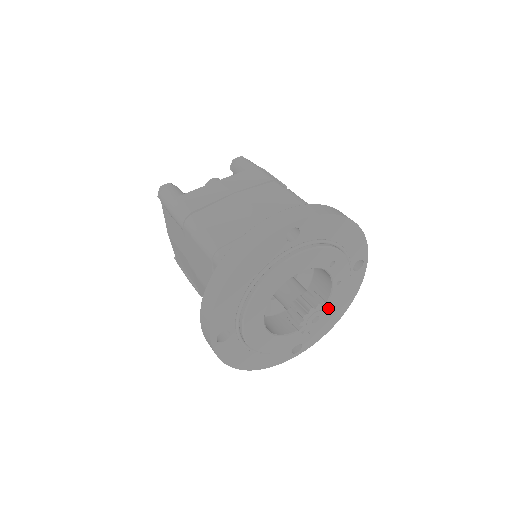
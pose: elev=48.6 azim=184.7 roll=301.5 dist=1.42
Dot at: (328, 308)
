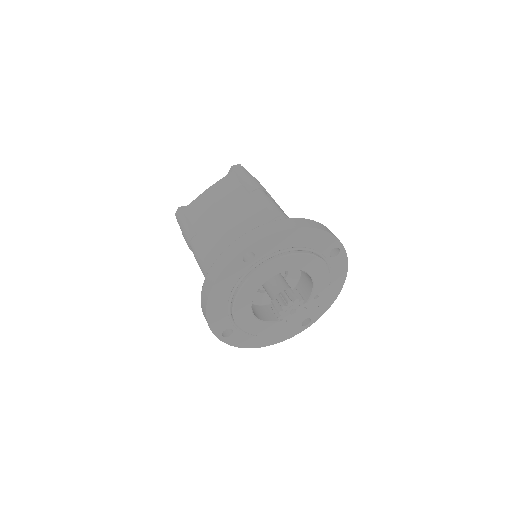
Dot at: (301, 314)
